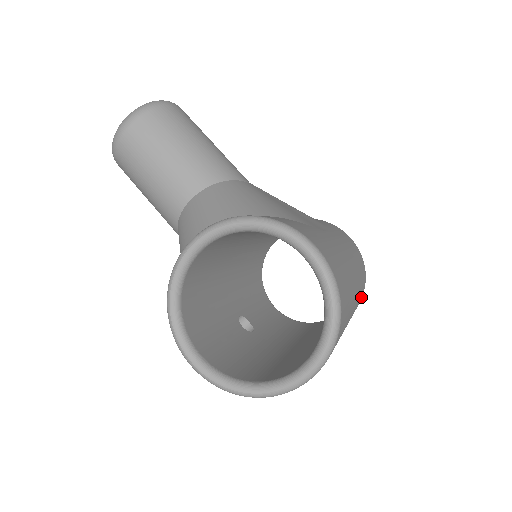
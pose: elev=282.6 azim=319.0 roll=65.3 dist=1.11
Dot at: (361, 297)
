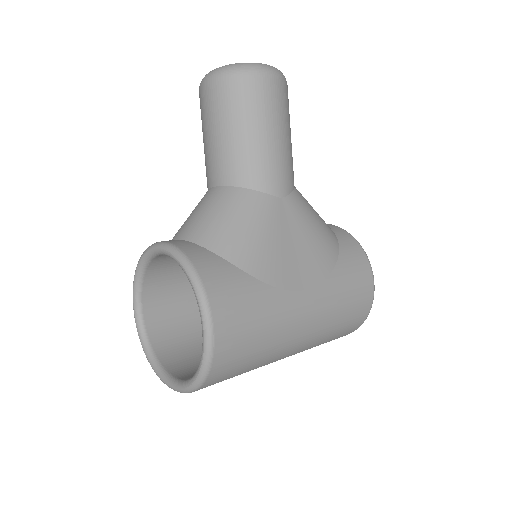
Dot at: (341, 336)
